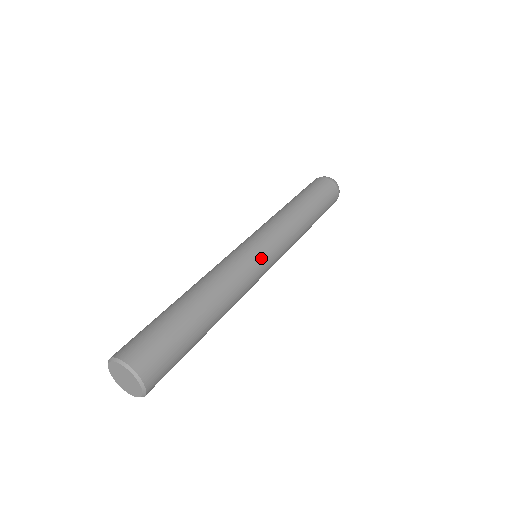
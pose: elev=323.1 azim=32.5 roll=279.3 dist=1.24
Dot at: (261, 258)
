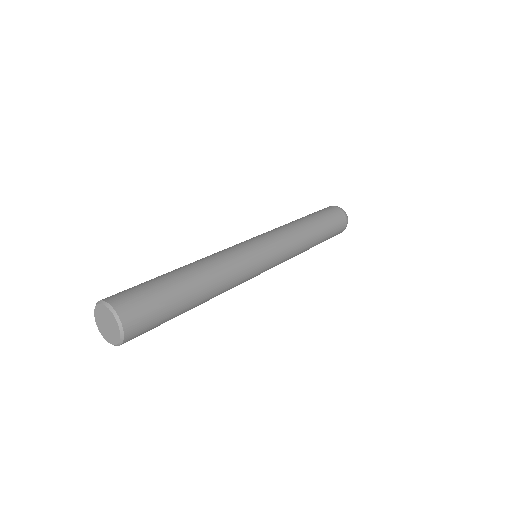
Dot at: (257, 251)
